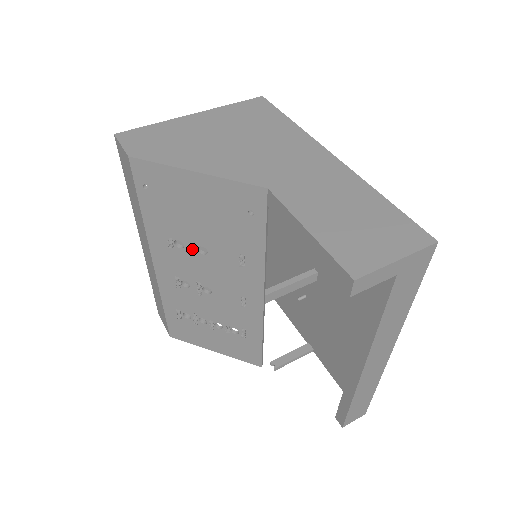
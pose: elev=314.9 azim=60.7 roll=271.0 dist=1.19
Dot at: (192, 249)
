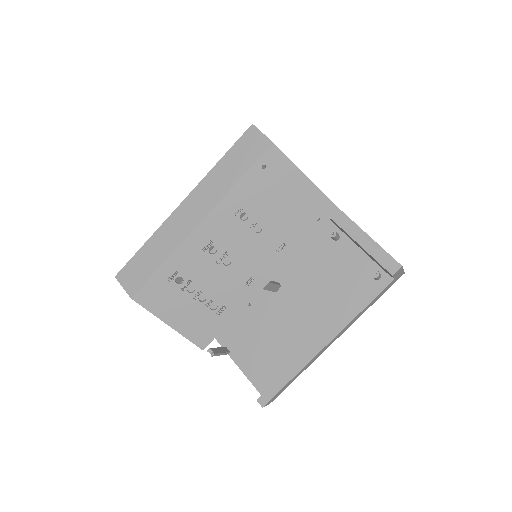
Dot at: (253, 224)
